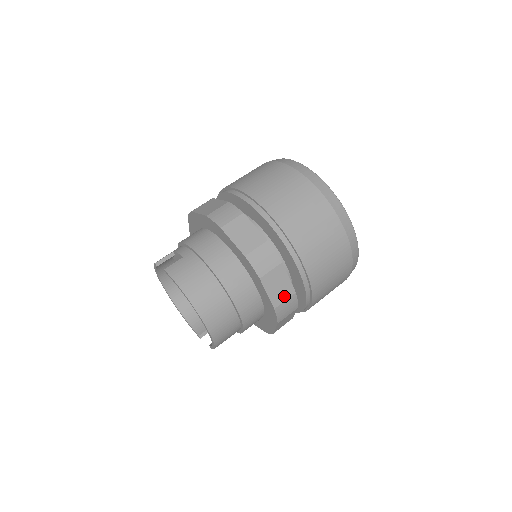
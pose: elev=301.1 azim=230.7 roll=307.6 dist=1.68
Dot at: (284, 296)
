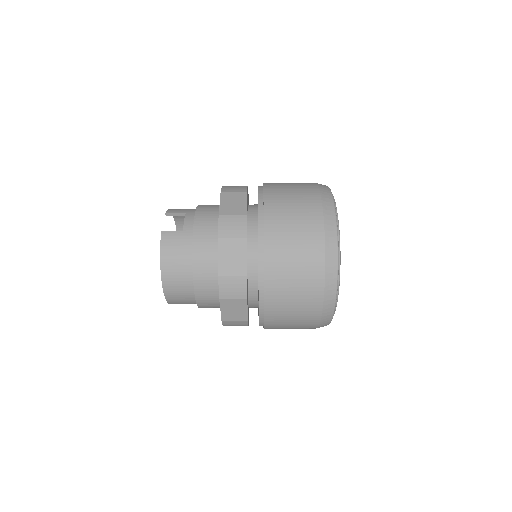
Dot at: (236, 318)
